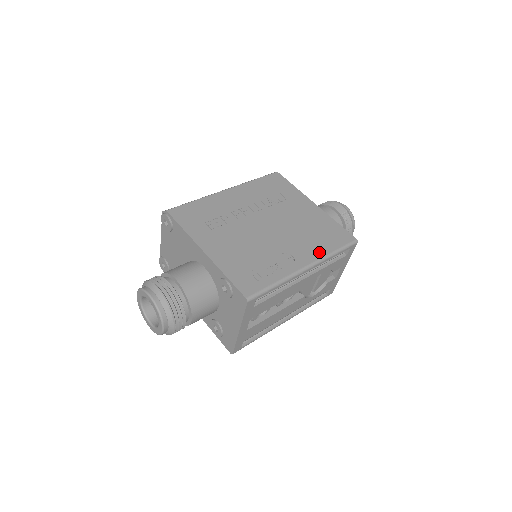
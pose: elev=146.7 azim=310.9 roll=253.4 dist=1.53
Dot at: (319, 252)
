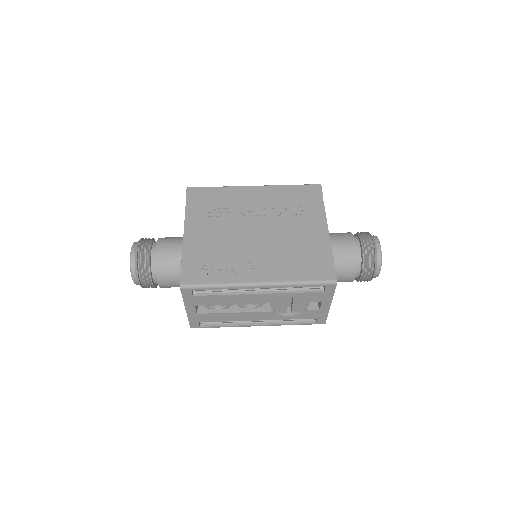
Dot at: (283, 276)
